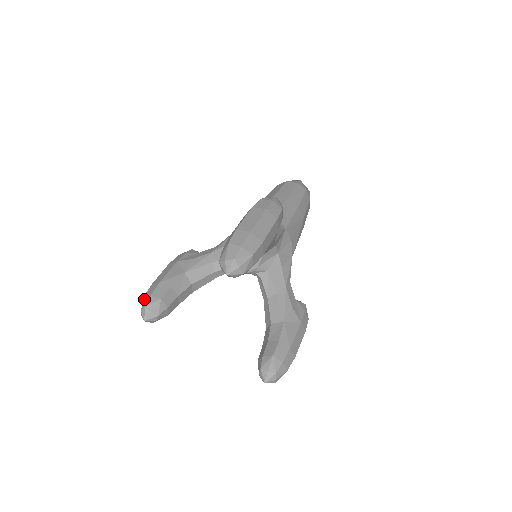
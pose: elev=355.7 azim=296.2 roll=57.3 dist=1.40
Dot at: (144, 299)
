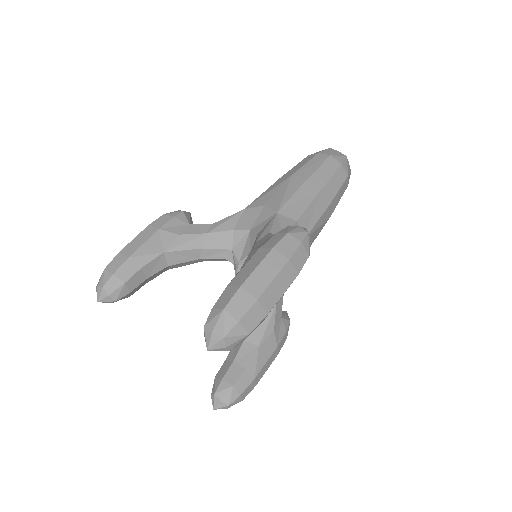
Dot at: (104, 273)
